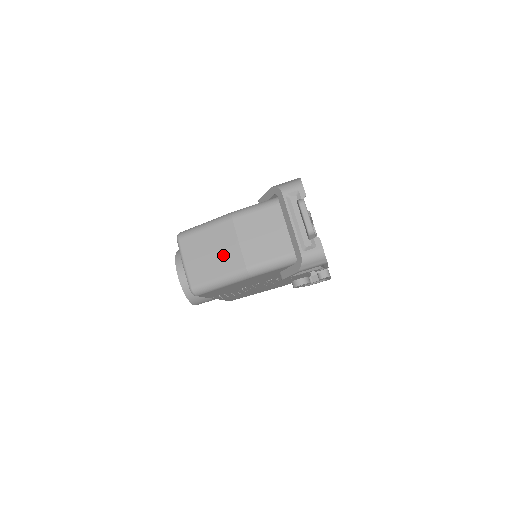
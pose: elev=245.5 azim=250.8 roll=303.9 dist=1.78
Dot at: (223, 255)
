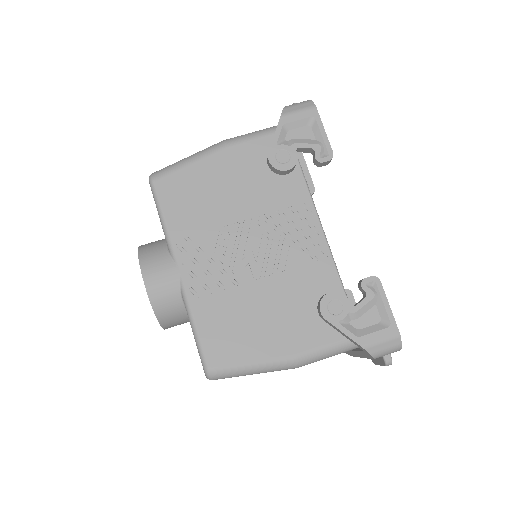
Dot at: occluded
